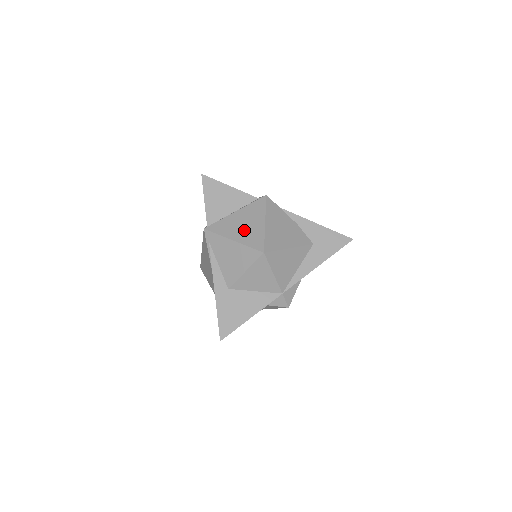
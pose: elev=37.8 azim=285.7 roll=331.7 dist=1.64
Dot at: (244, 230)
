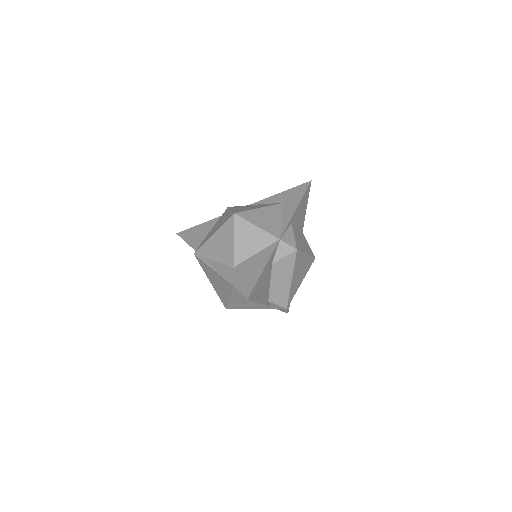
Dot at: (219, 225)
